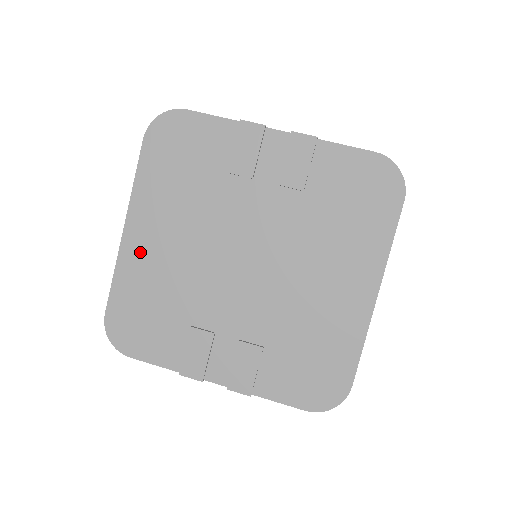
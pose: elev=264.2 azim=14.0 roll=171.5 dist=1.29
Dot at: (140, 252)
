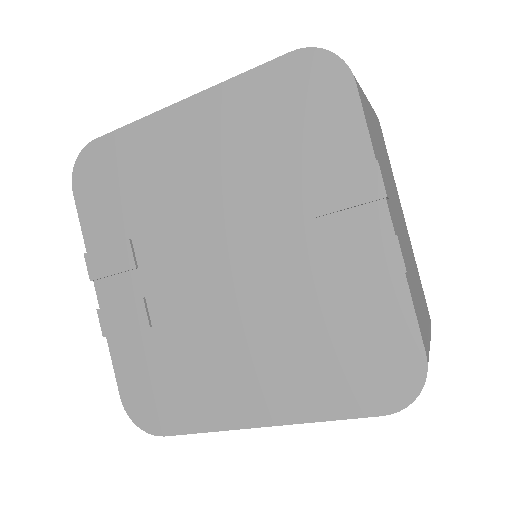
Dot at: (169, 136)
